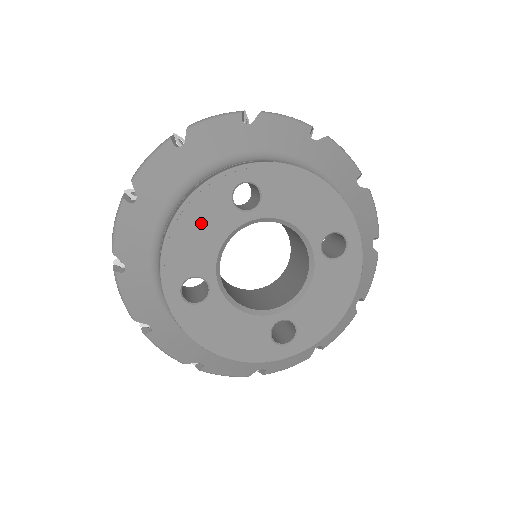
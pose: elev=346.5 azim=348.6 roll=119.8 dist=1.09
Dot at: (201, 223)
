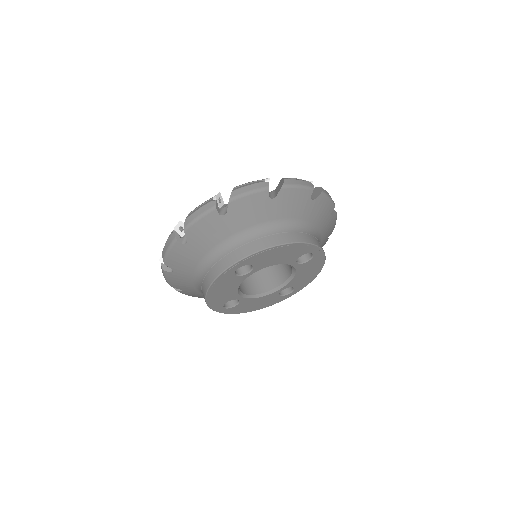
Dot at: (222, 288)
